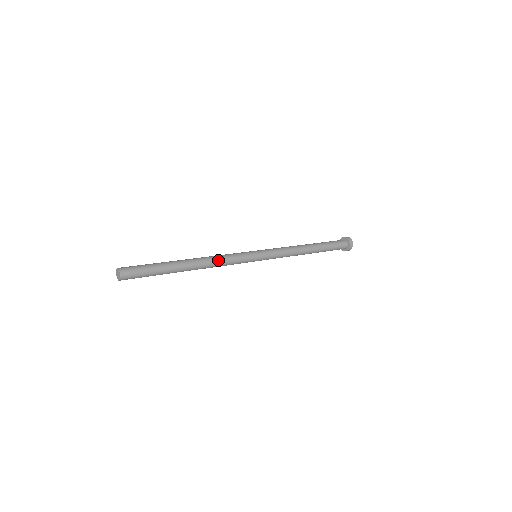
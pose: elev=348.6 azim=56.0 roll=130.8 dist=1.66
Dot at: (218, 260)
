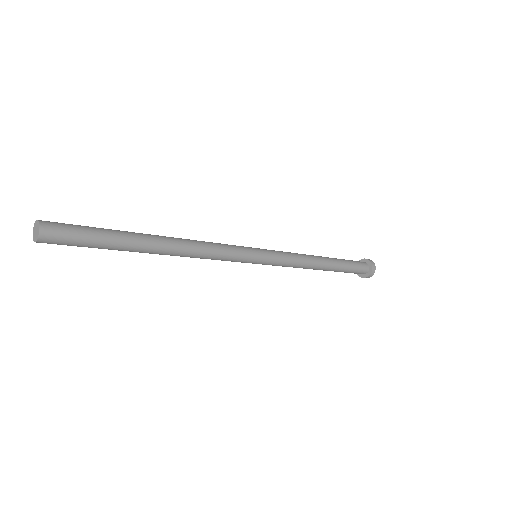
Dot at: (204, 250)
